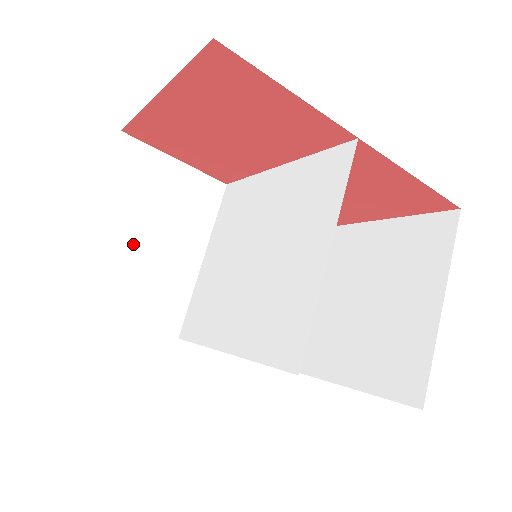
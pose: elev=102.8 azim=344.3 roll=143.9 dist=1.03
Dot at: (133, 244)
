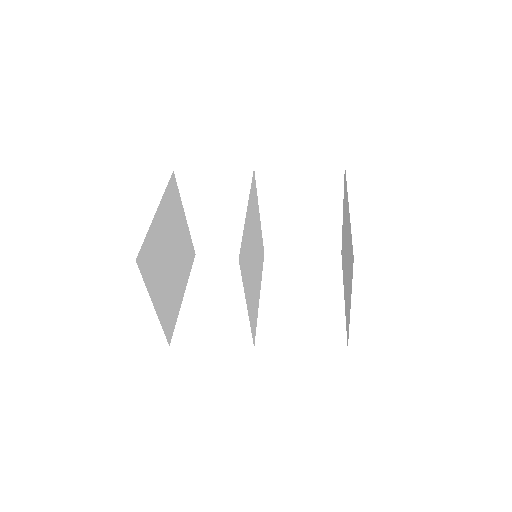
Dot at: (215, 221)
